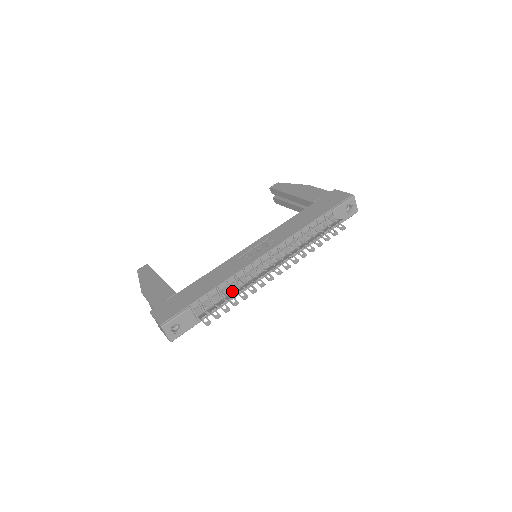
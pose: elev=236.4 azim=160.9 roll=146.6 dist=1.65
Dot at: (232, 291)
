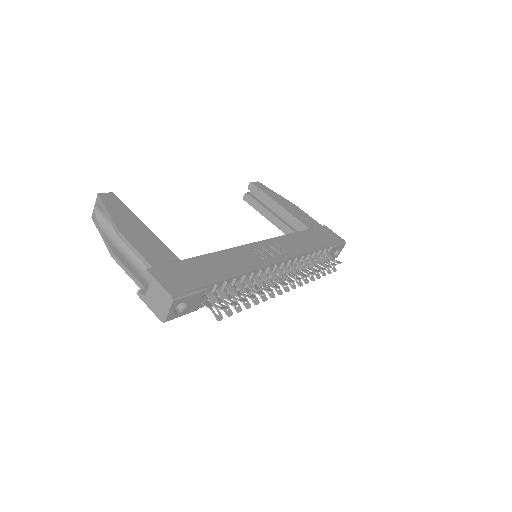
Dot at: occluded
